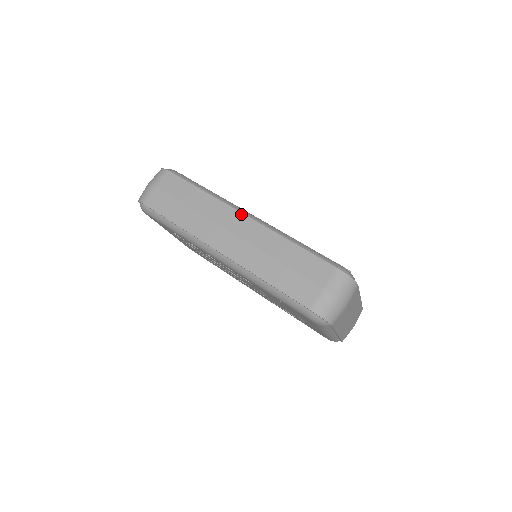
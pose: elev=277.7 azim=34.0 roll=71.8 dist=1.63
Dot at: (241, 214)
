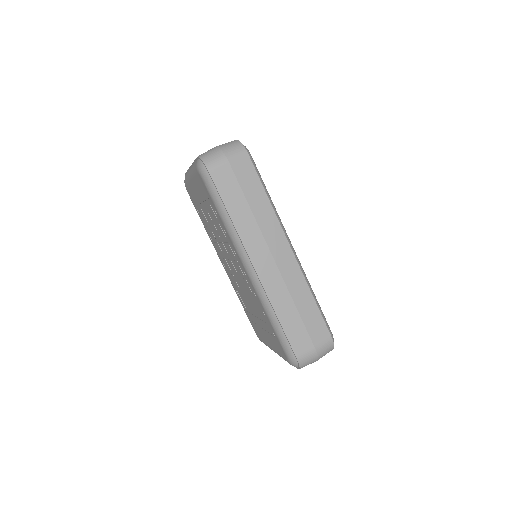
Dot at: (289, 246)
